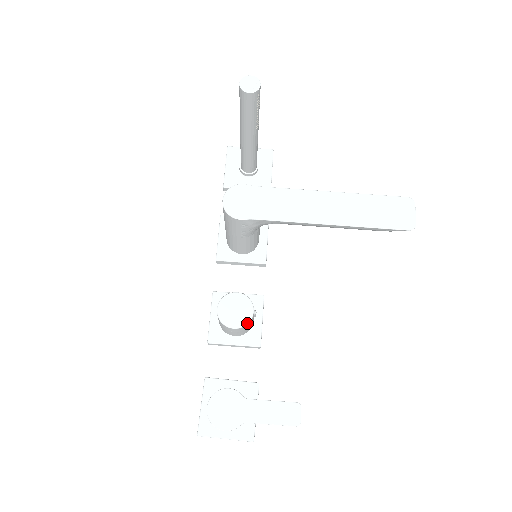
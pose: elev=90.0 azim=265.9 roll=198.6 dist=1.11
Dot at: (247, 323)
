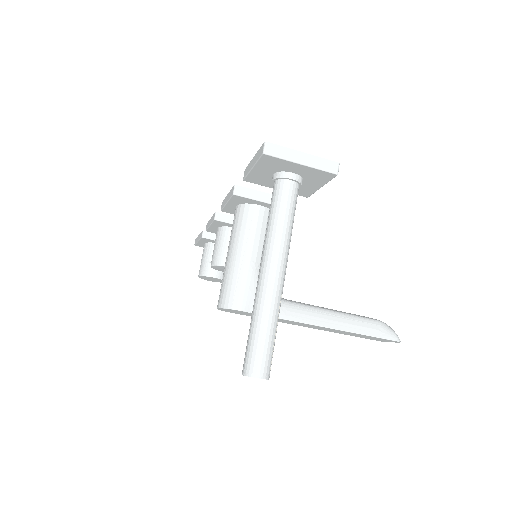
Dot at: occluded
